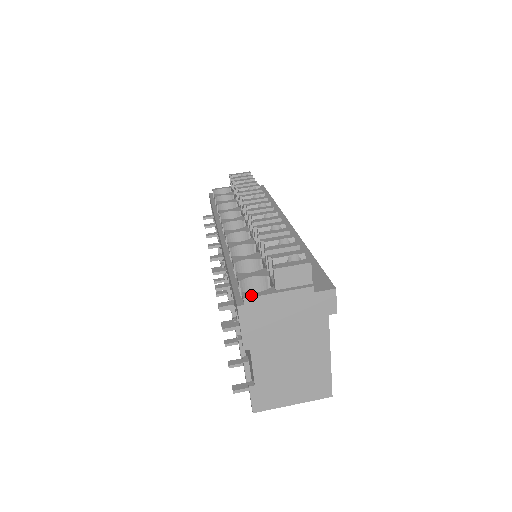
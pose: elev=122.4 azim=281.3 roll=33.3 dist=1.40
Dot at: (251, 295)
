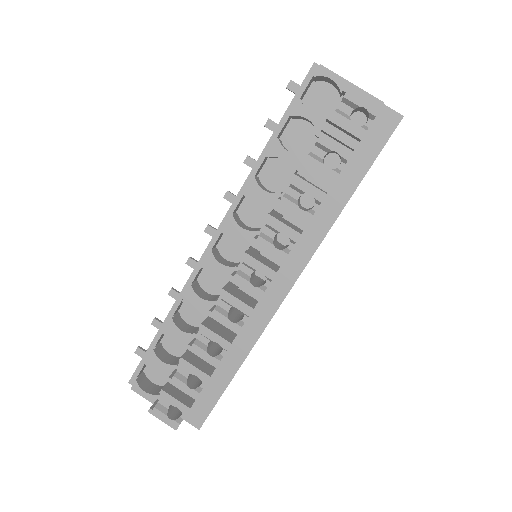
Dot at: (137, 391)
